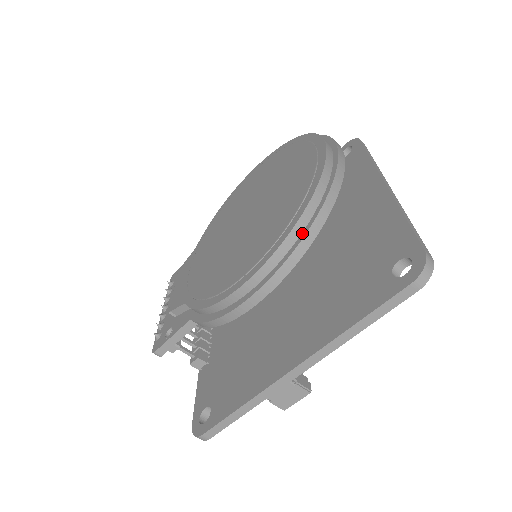
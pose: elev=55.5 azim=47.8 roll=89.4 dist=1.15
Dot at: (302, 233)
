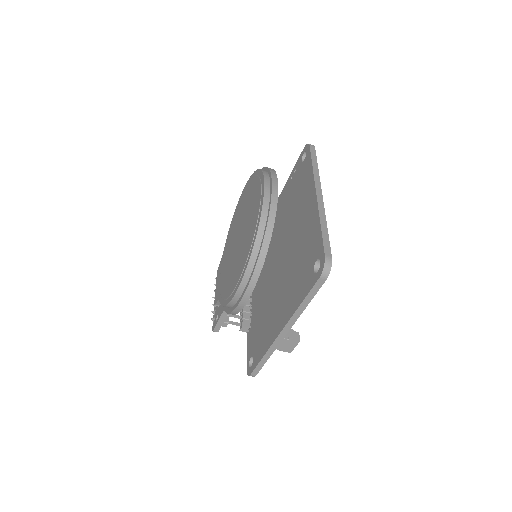
Dot at: (257, 257)
